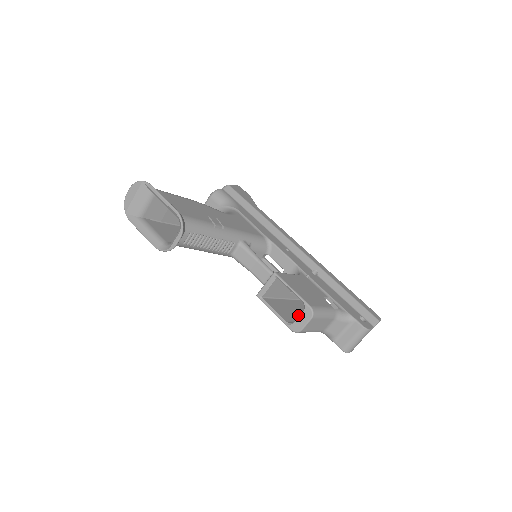
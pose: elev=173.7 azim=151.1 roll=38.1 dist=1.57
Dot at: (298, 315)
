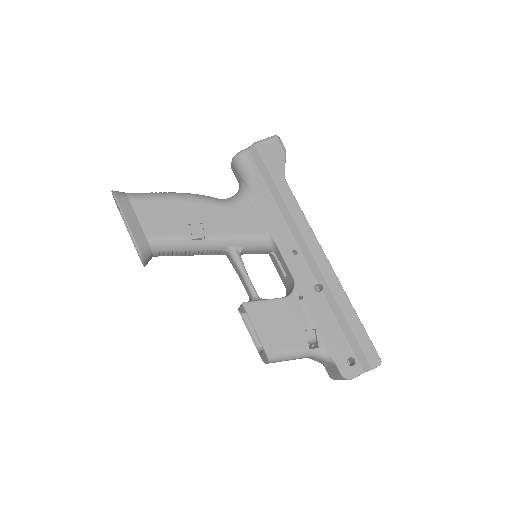
Dot at: occluded
